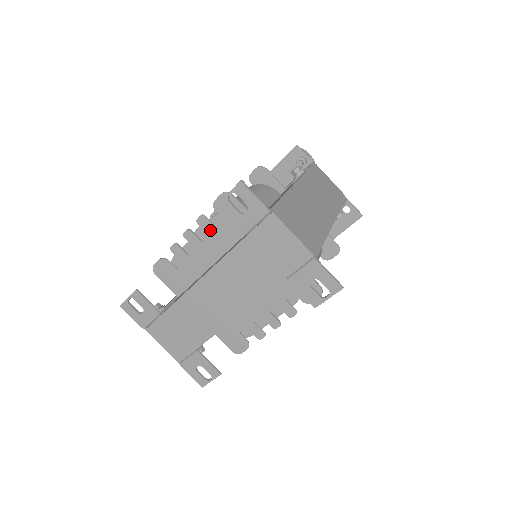
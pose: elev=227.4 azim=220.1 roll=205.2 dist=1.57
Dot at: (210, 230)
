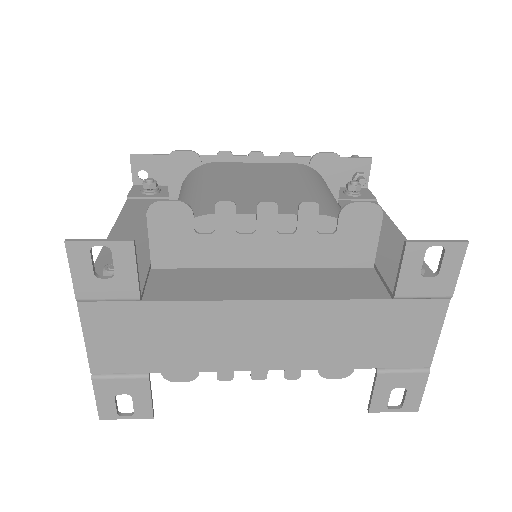
Dot at: (306, 228)
